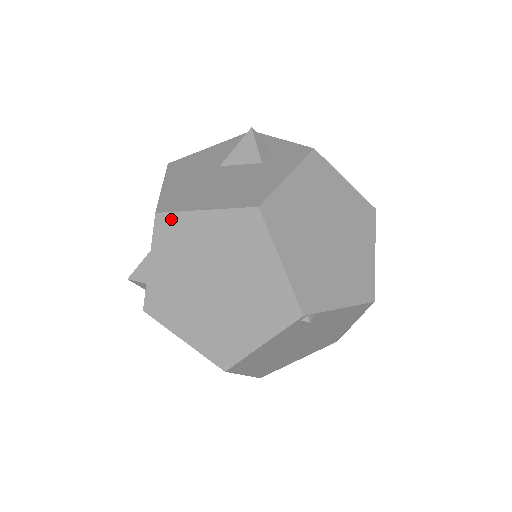
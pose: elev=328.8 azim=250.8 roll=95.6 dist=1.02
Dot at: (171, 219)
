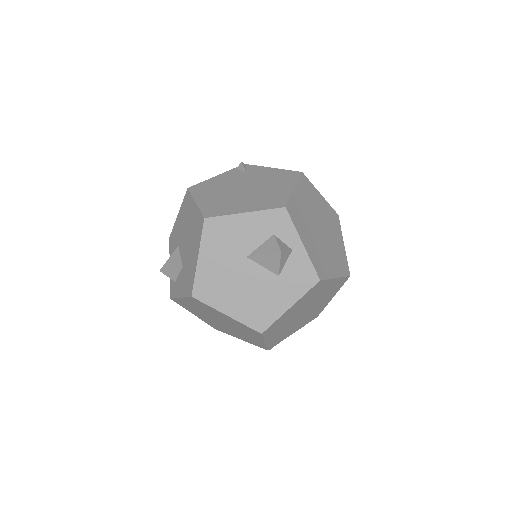
Dot at: (202, 303)
